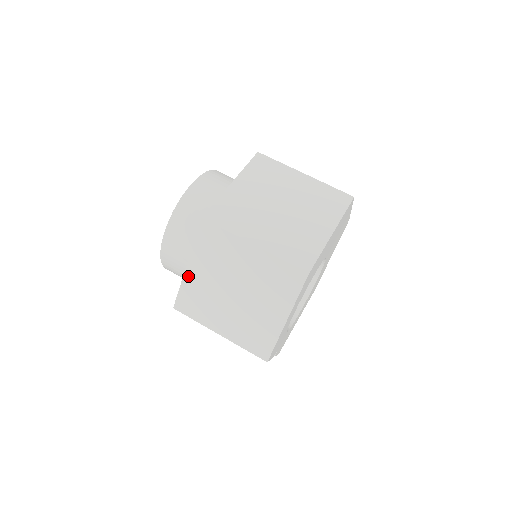
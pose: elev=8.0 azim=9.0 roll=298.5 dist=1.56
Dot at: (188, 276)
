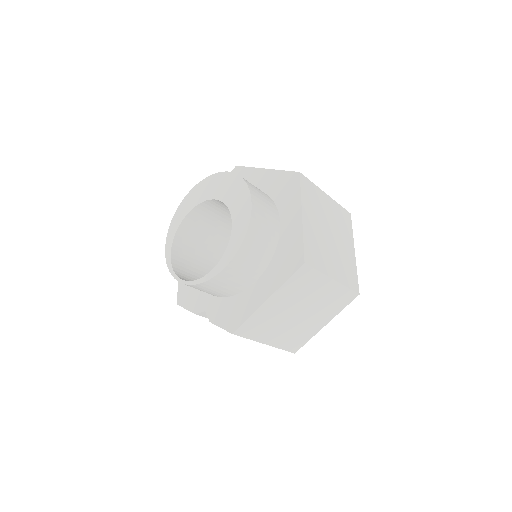
Dot at: (264, 307)
